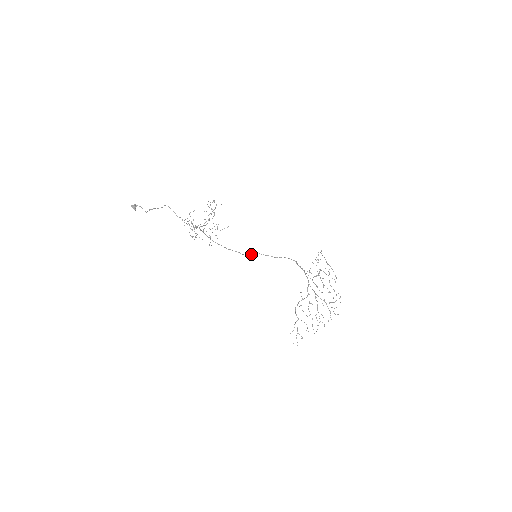
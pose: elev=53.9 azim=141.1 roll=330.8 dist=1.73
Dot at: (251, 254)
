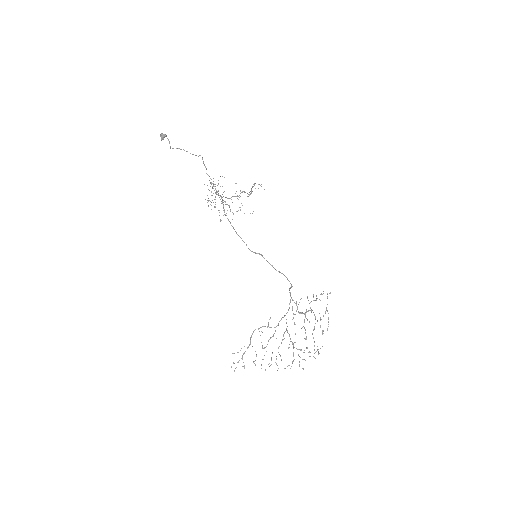
Dot at: (256, 253)
